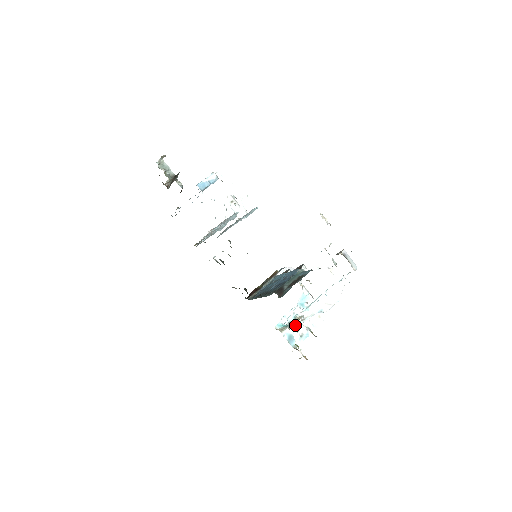
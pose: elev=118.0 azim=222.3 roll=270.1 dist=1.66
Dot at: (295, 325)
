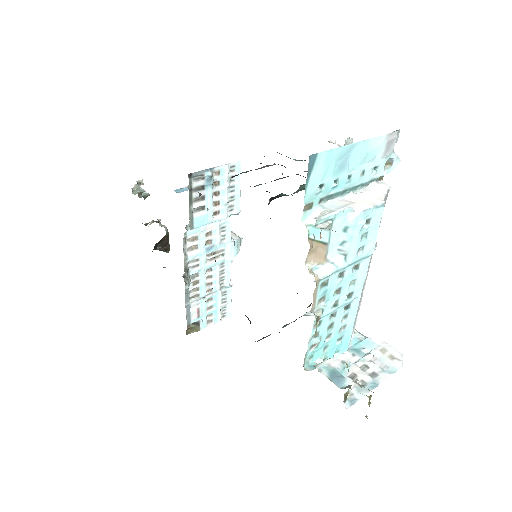
Dot at: (315, 275)
